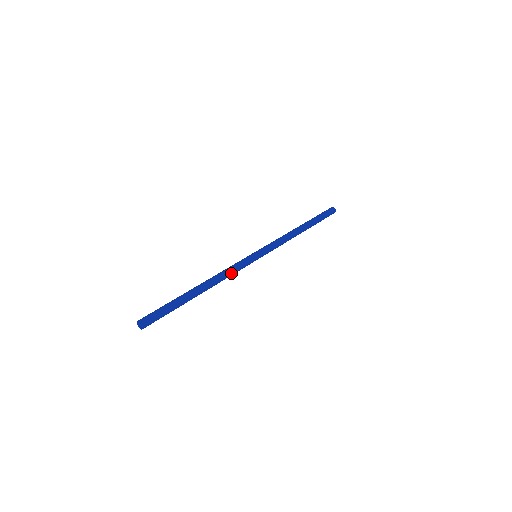
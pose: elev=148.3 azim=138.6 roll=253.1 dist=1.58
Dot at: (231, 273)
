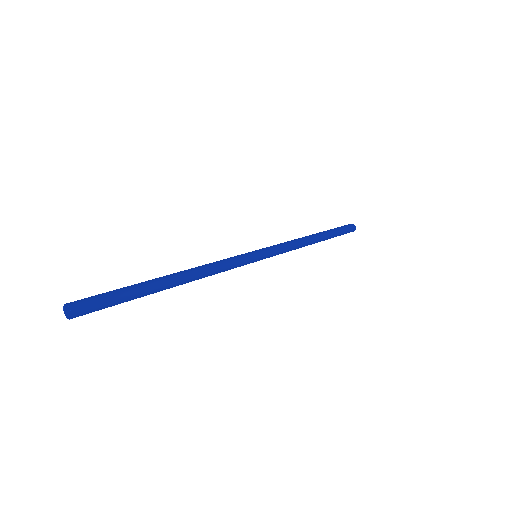
Dot at: (220, 271)
